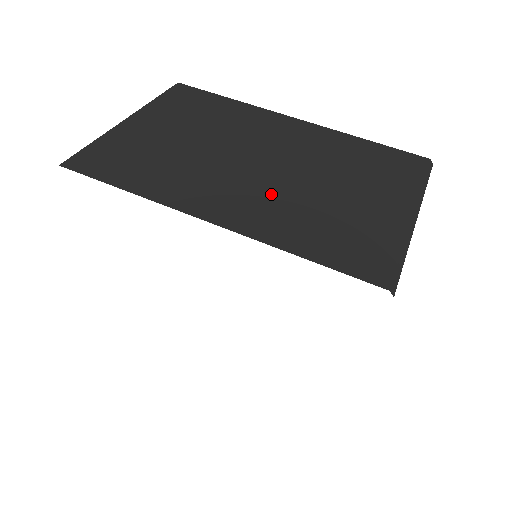
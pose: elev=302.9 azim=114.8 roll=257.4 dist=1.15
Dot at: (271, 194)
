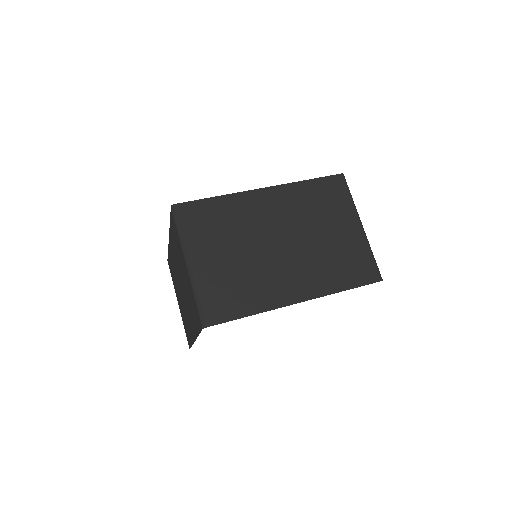
Dot at: (305, 263)
